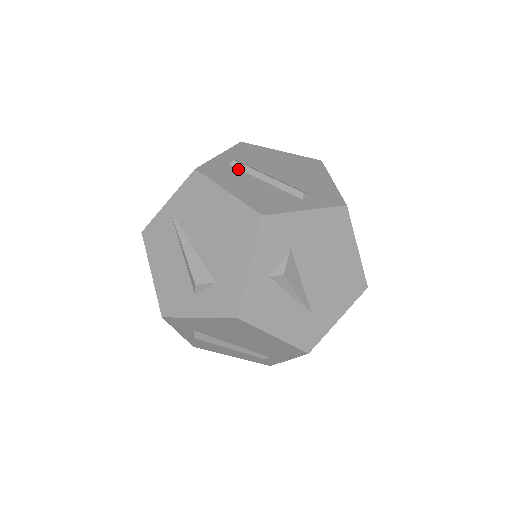
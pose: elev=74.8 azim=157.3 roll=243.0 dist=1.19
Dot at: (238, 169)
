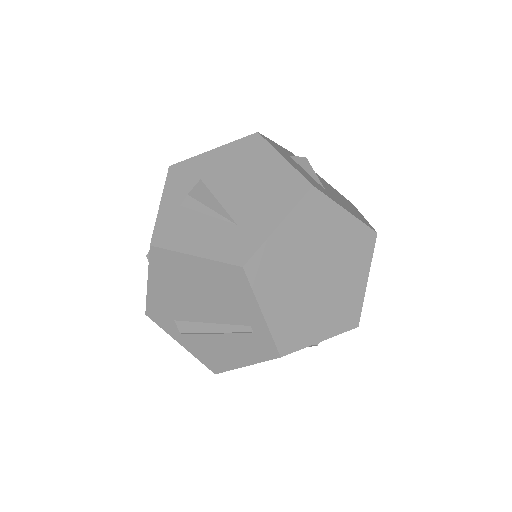
Dot at: occluded
